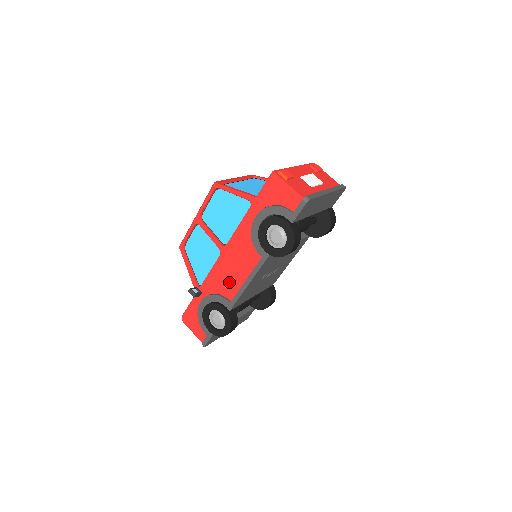
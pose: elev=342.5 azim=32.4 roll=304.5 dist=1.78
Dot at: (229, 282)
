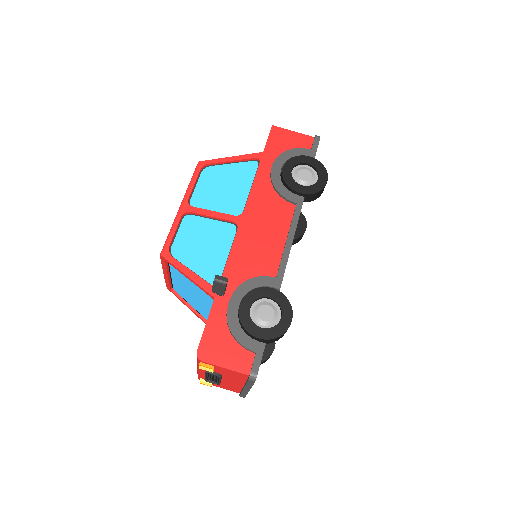
Dot at: (263, 254)
